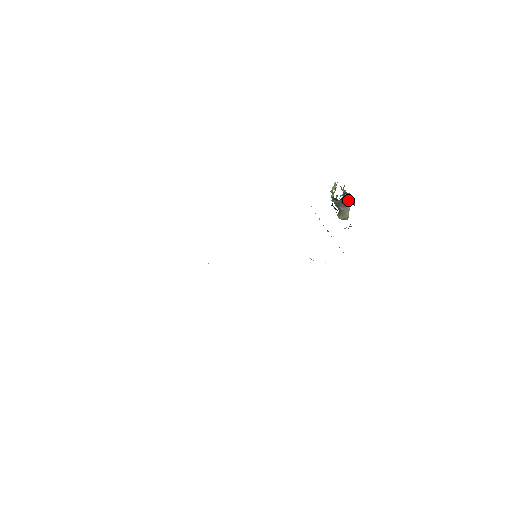
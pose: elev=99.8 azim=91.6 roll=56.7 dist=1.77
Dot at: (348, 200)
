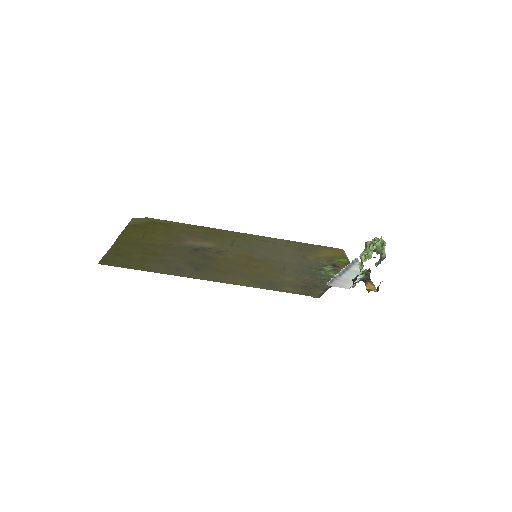
Dot at: occluded
